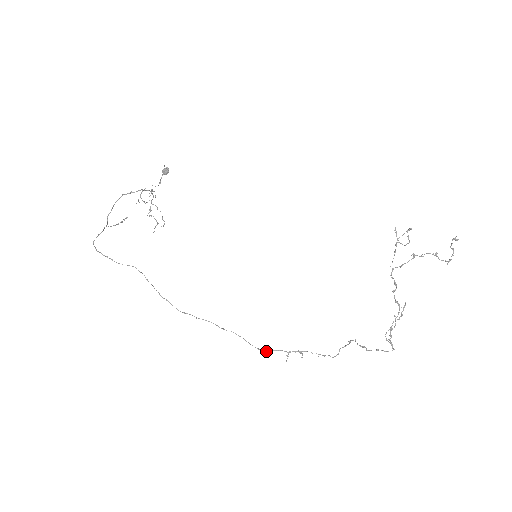
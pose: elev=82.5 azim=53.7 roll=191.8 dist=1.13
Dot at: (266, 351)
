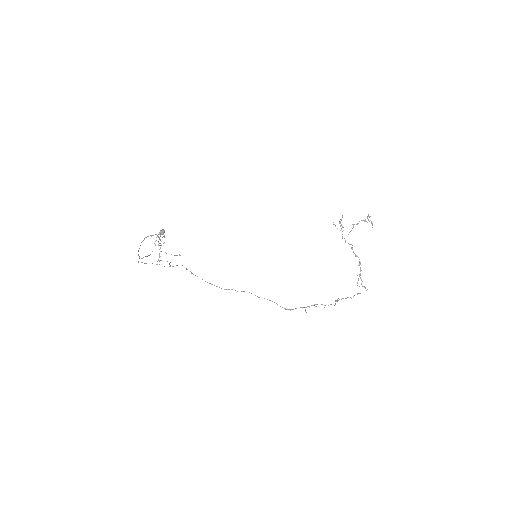
Dot at: (290, 310)
